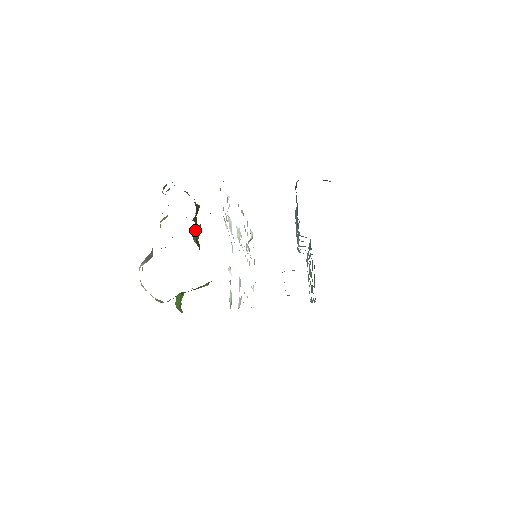
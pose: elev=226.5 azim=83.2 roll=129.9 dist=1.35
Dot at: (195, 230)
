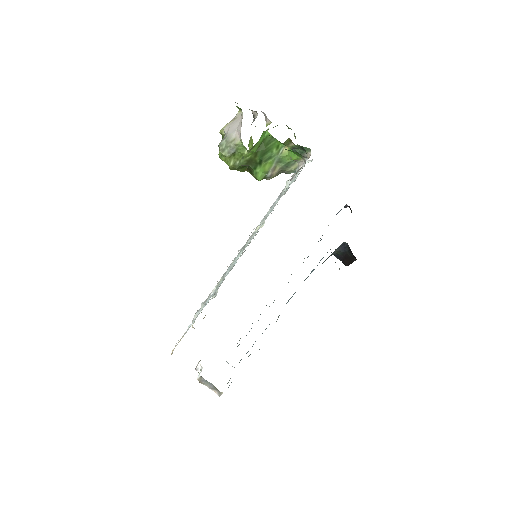
Dot at: (289, 141)
